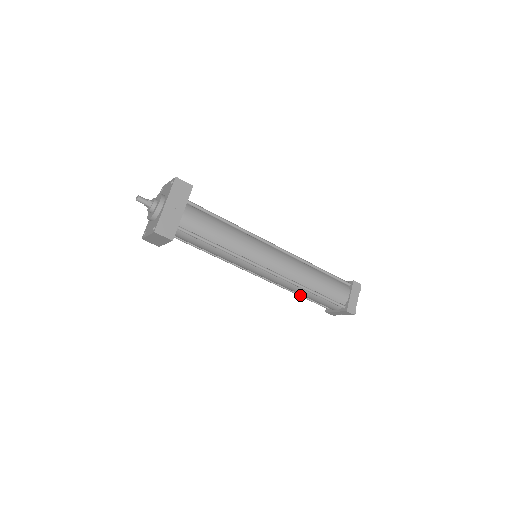
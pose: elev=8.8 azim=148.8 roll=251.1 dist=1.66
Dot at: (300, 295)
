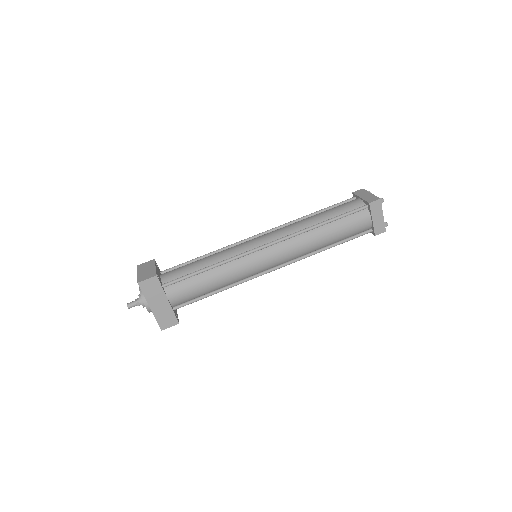
Dot at: occluded
